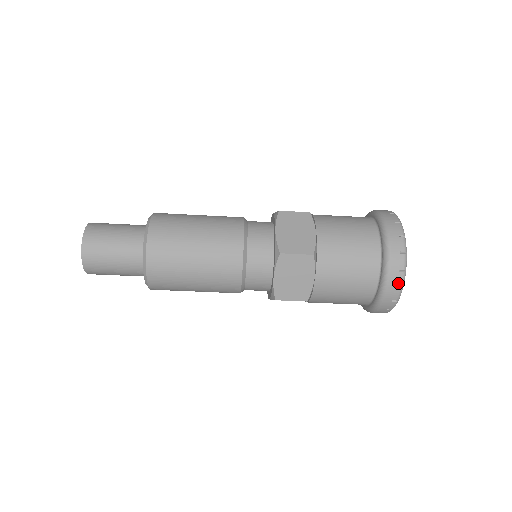
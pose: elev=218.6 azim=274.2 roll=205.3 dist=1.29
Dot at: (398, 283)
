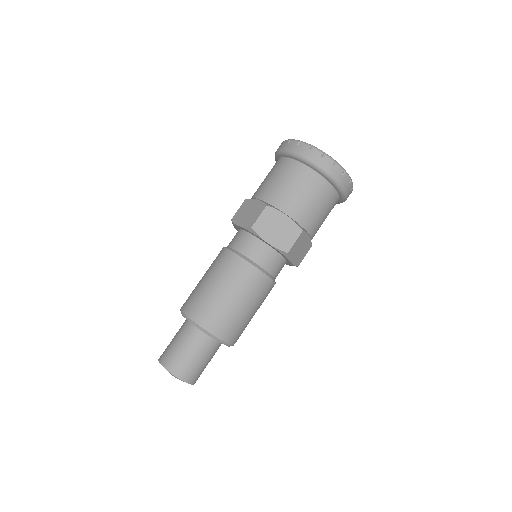
Dot at: (286, 143)
